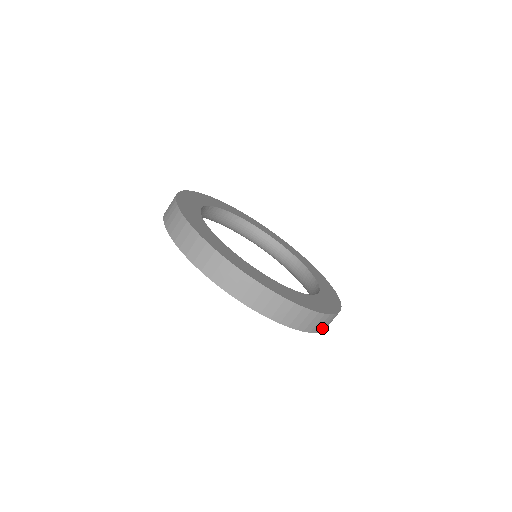
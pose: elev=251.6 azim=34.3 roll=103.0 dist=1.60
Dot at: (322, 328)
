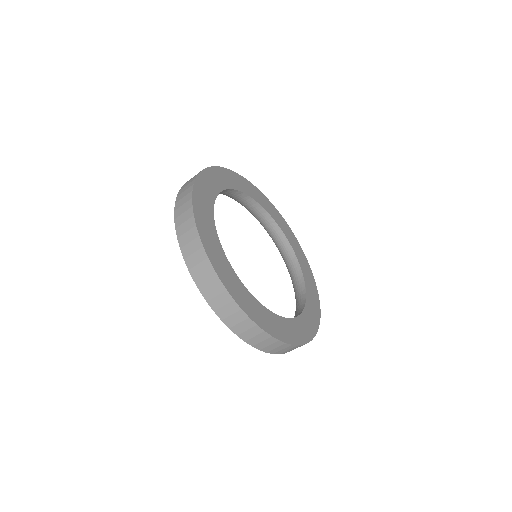
Dot at: occluded
